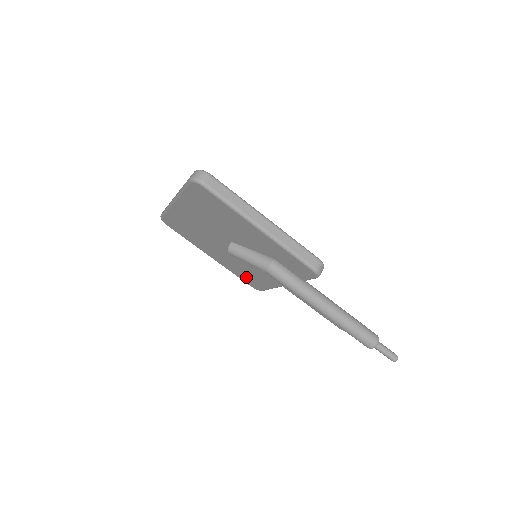
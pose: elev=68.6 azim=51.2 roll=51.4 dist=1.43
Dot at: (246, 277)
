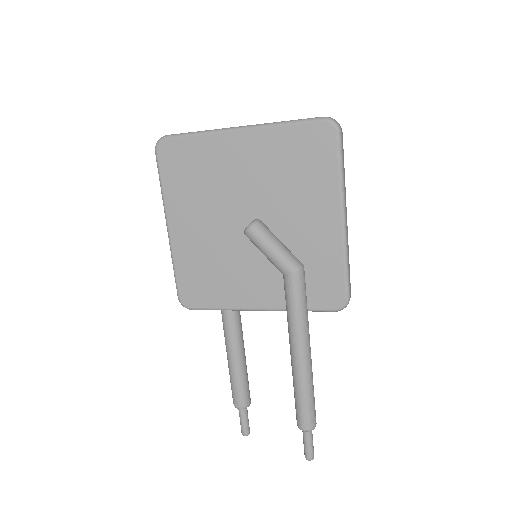
Dot at: (195, 279)
